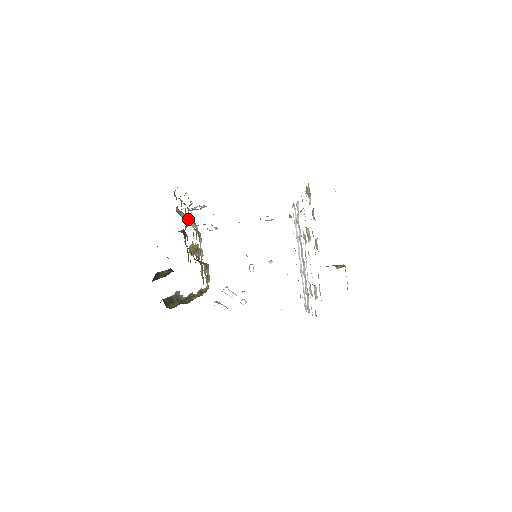
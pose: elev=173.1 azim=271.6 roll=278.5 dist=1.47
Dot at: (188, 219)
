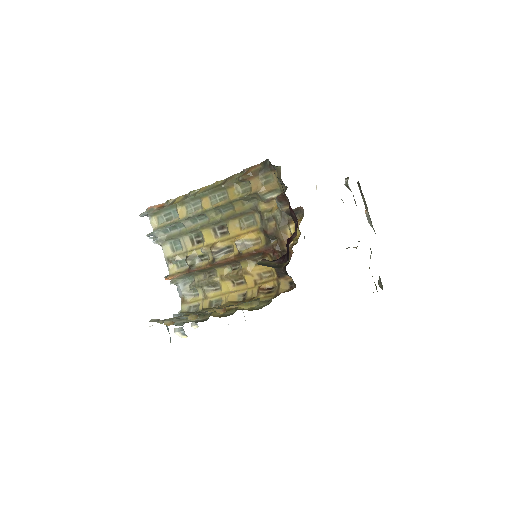
Dot at: (211, 214)
